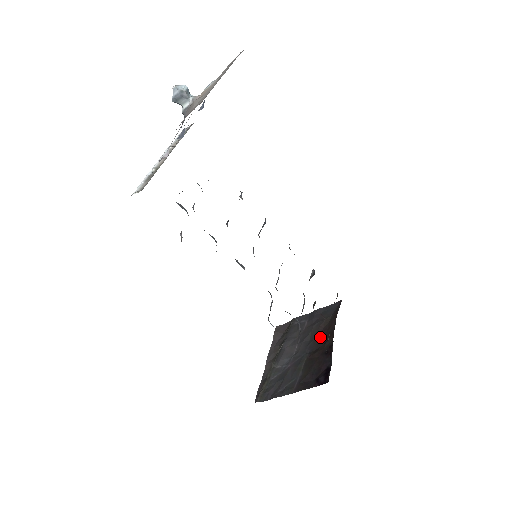
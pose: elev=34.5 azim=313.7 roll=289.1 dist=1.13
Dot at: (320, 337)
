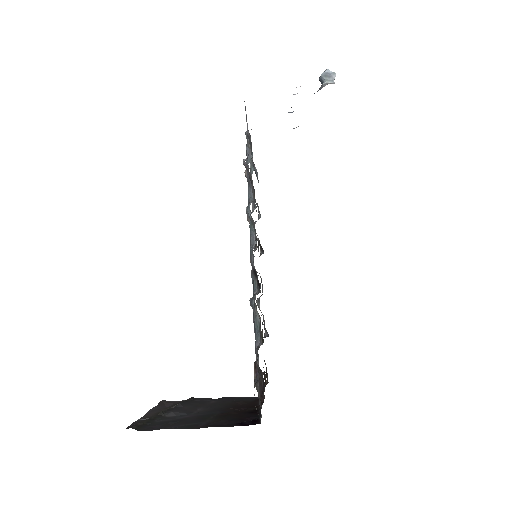
Dot at: (237, 407)
